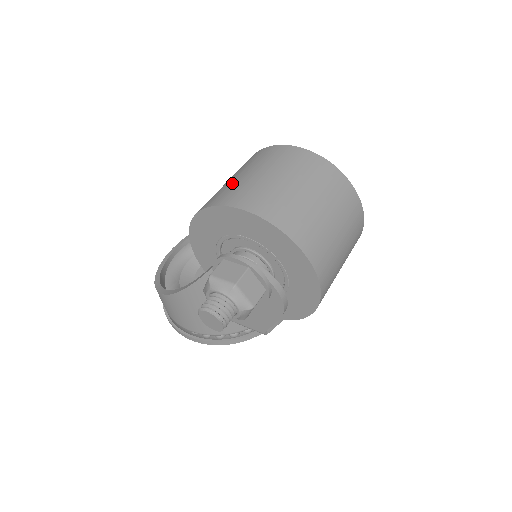
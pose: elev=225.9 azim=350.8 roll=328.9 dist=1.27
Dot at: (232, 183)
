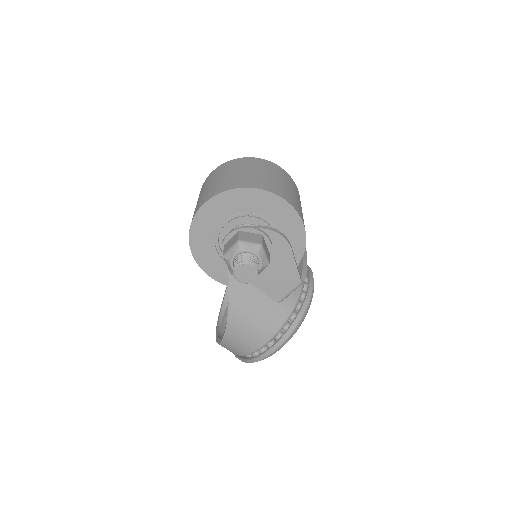
Dot at: occluded
